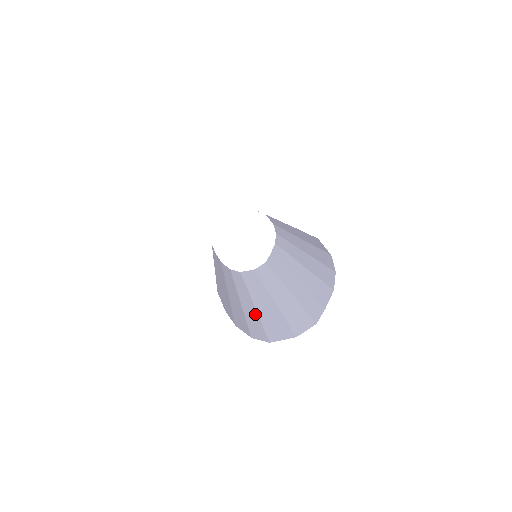
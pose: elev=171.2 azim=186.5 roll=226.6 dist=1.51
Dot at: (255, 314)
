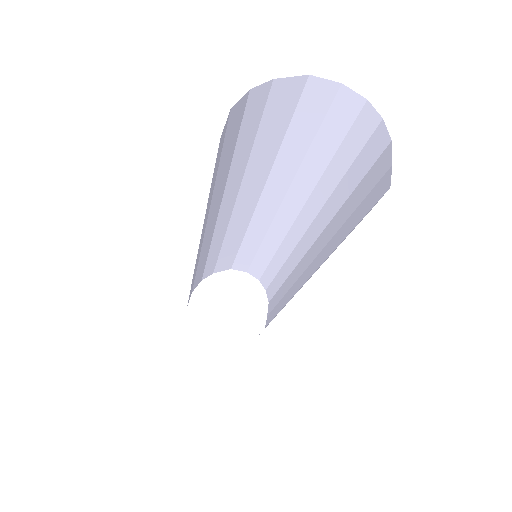
Dot at: occluded
